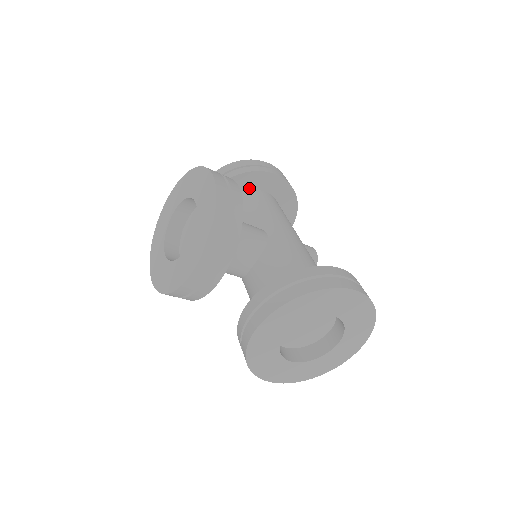
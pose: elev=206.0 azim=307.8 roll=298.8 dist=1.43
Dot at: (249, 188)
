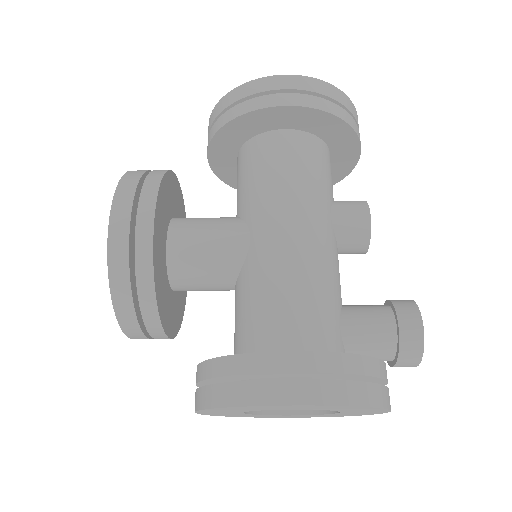
Dot at: (254, 133)
